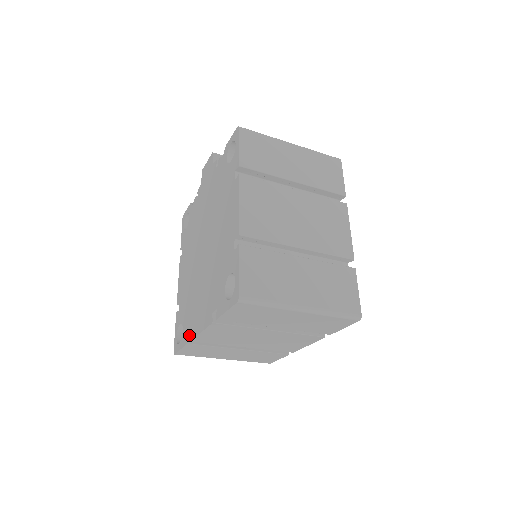
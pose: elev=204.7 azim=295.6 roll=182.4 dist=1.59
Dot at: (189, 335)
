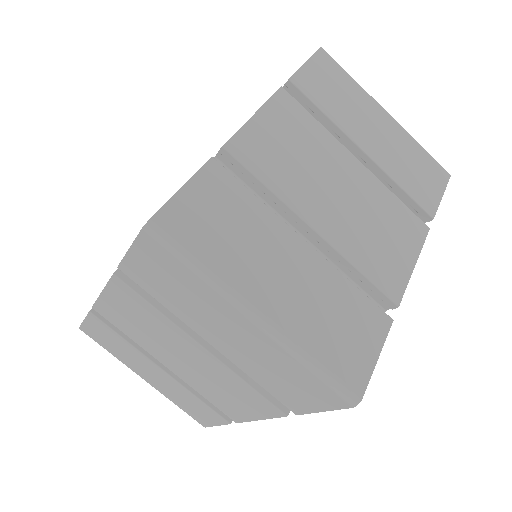
Dot at: occluded
